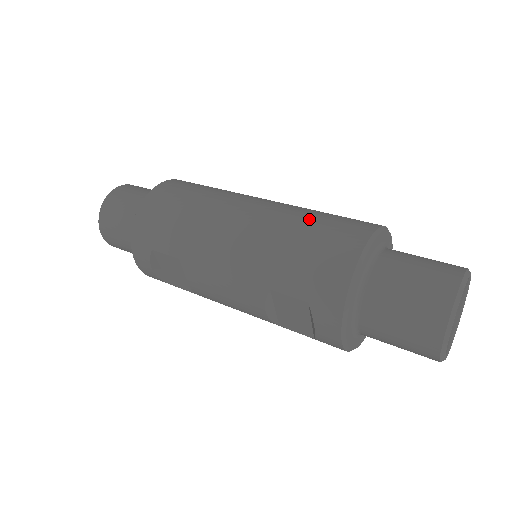
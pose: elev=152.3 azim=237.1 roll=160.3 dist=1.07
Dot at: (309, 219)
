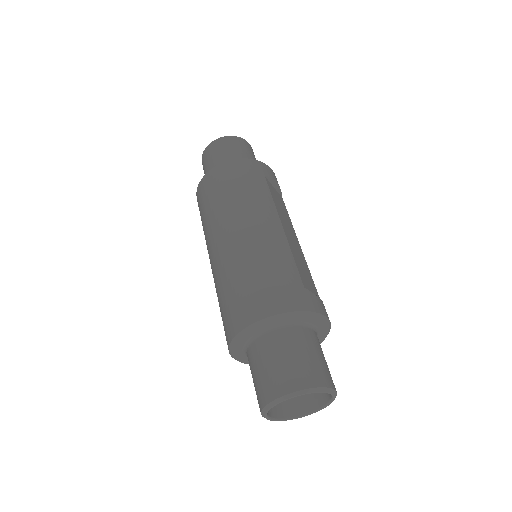
Dot at: (252, 272)
